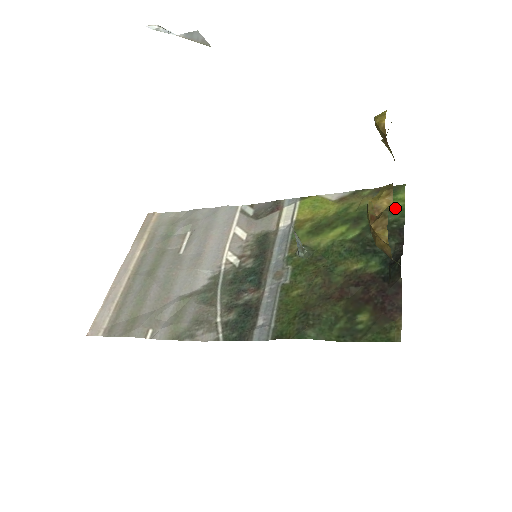
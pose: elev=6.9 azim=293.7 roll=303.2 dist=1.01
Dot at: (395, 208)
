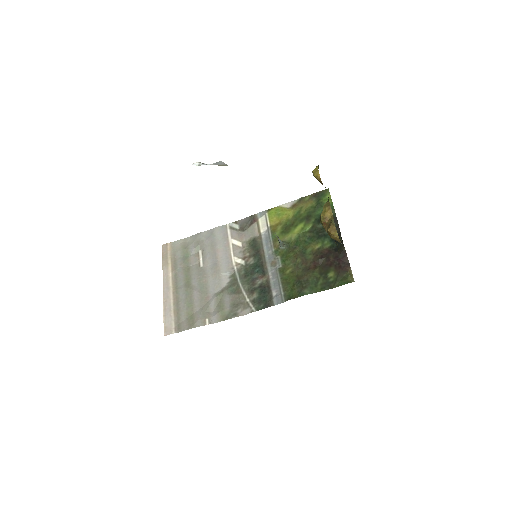
Dot at: occluded
